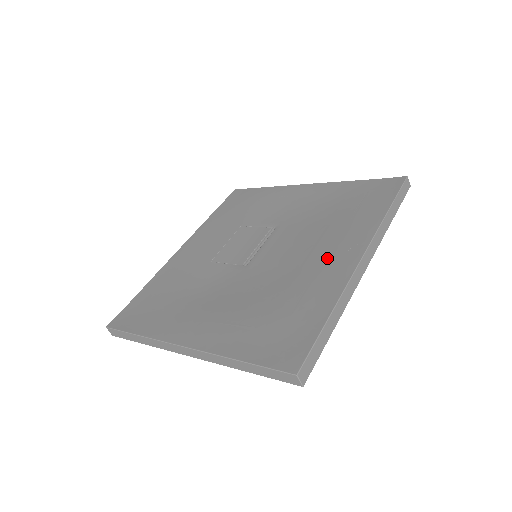
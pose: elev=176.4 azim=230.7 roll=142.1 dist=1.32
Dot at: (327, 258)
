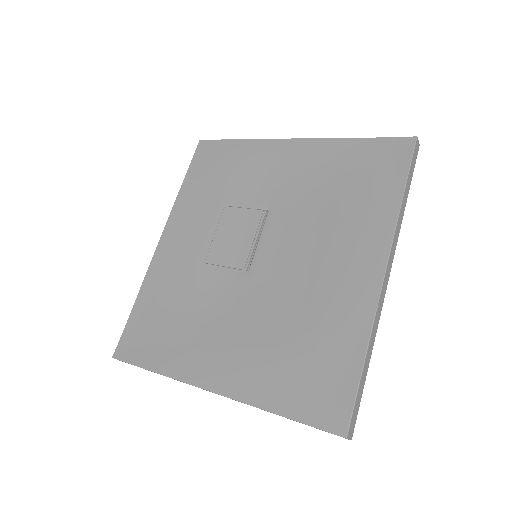
Dot at: (344, 270)
